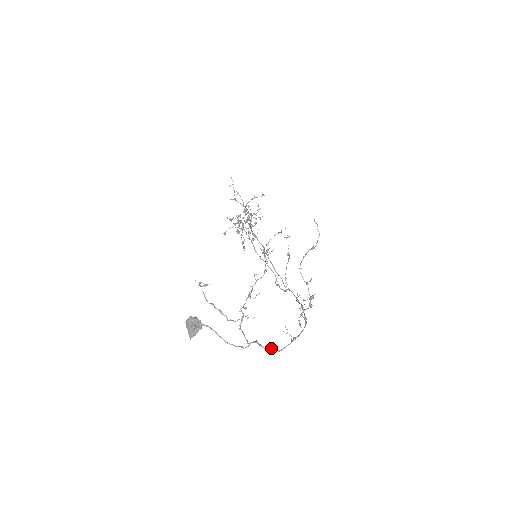
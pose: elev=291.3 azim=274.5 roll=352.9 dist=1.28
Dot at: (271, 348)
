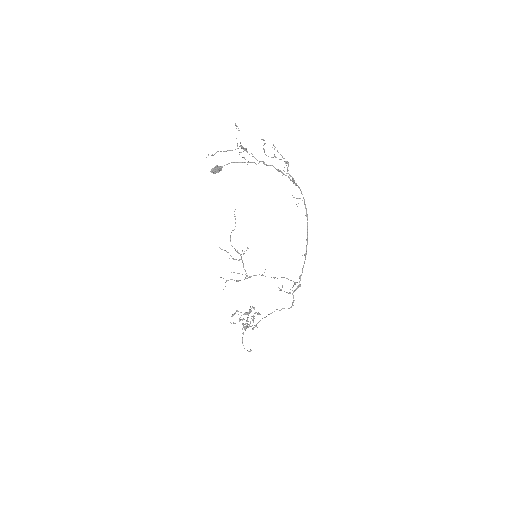
Dot at: occluded
